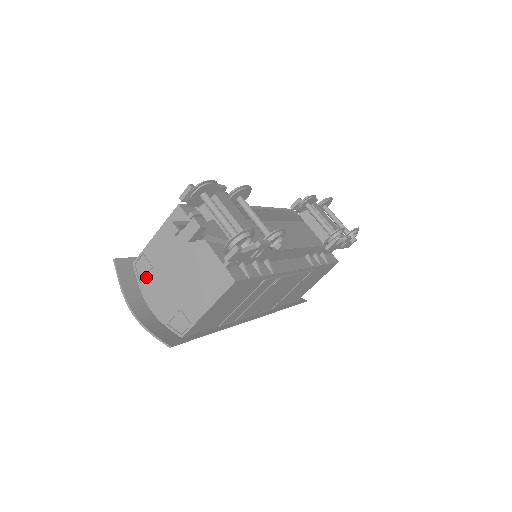
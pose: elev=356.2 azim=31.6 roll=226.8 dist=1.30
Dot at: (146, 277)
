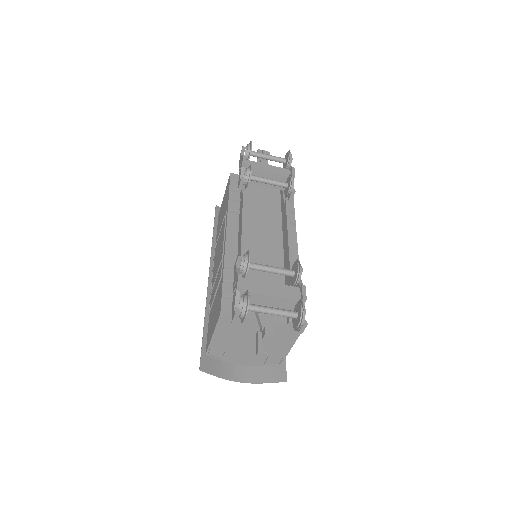
Dot at: (225, 355)
